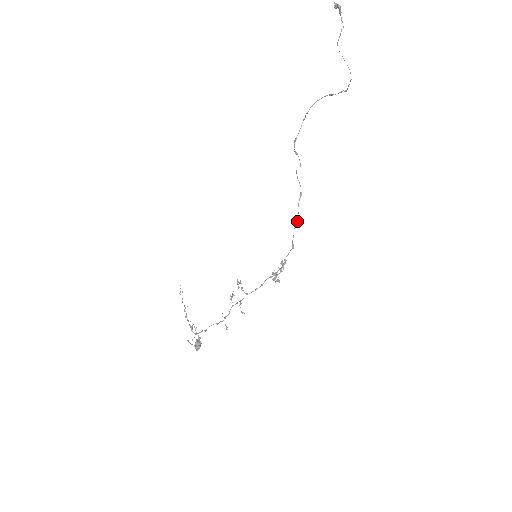
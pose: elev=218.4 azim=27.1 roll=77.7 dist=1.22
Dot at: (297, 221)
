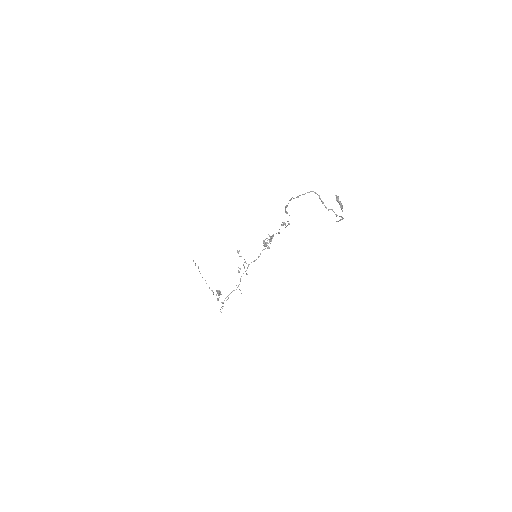
Dot at: (283, 224)
